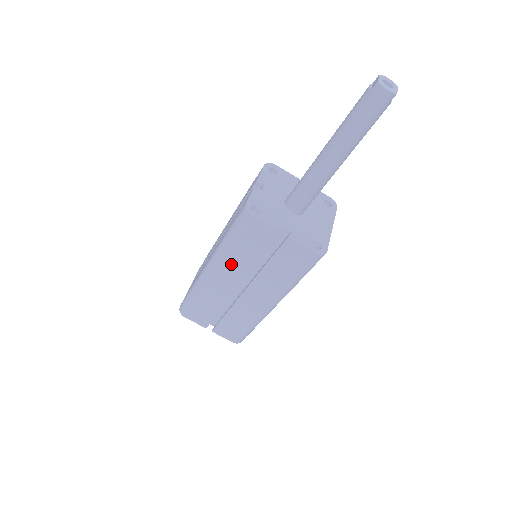
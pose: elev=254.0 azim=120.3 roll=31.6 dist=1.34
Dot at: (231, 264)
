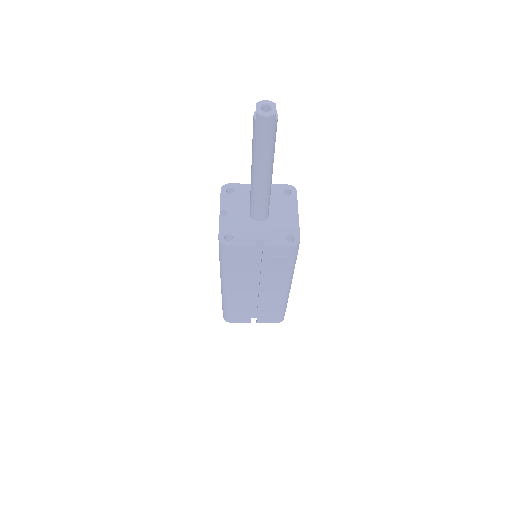
Dot at: (236, 279)
